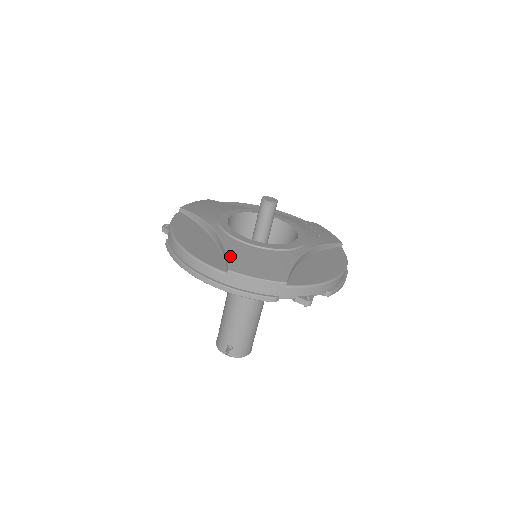
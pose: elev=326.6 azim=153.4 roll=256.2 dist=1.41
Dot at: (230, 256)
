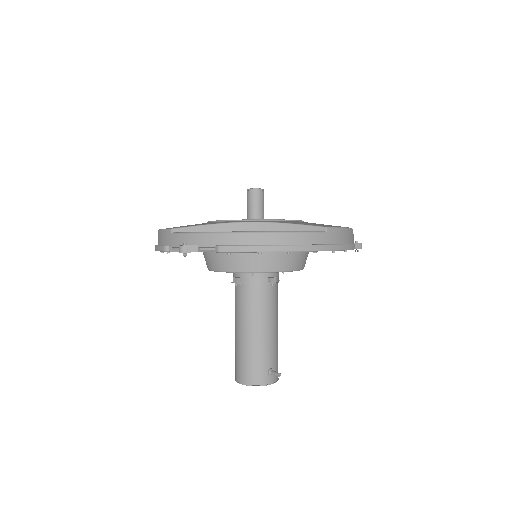
Dot at: (304, 224)
